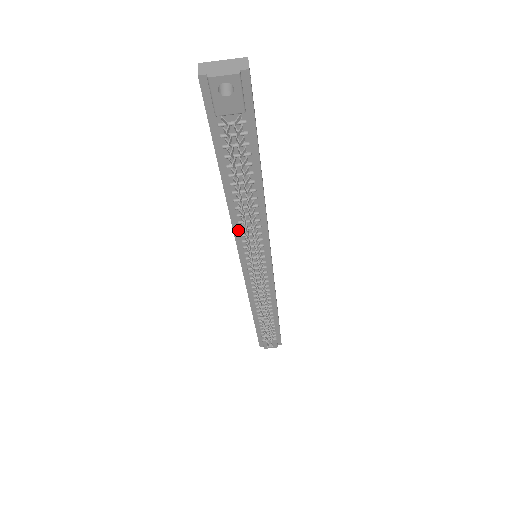
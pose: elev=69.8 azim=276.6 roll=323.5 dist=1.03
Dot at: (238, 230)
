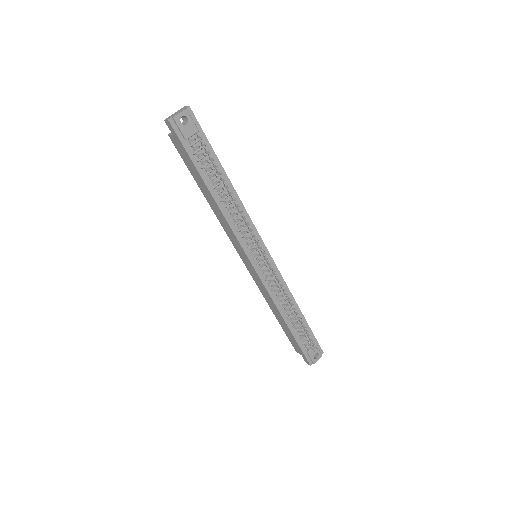
Dot at: (234, 228)
